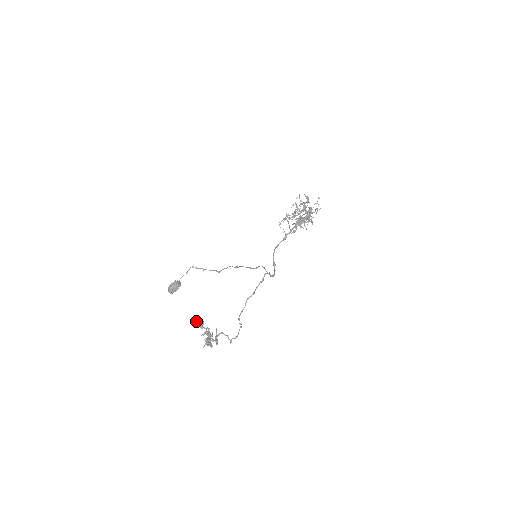
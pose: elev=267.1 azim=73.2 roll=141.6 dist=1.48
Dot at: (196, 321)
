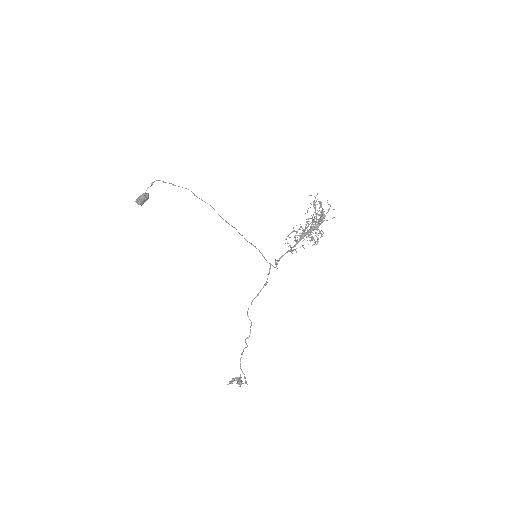
Dot at: occluded
